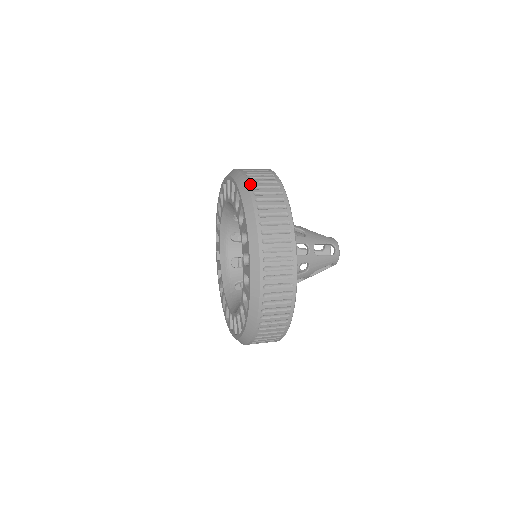
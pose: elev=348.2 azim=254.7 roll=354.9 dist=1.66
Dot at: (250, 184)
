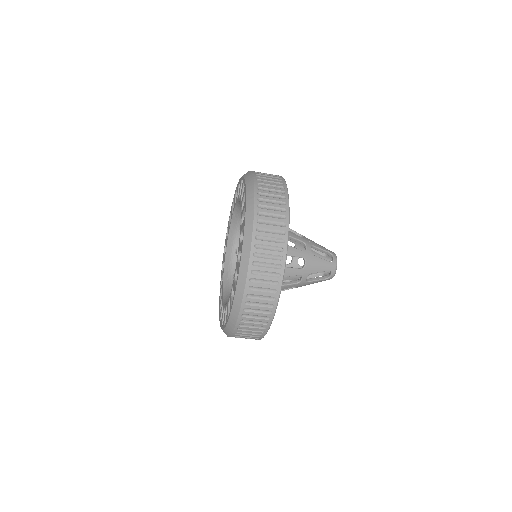
Dot at: occluded
